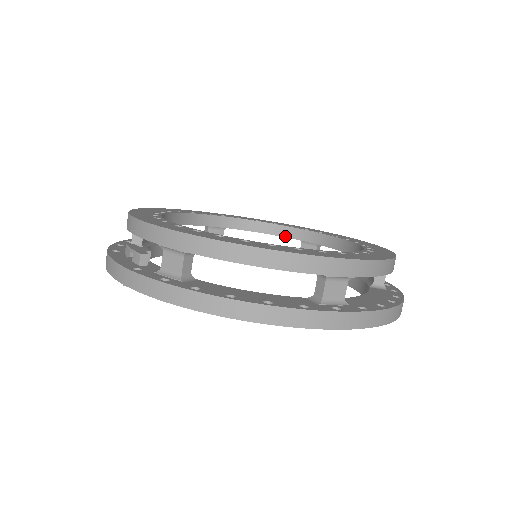
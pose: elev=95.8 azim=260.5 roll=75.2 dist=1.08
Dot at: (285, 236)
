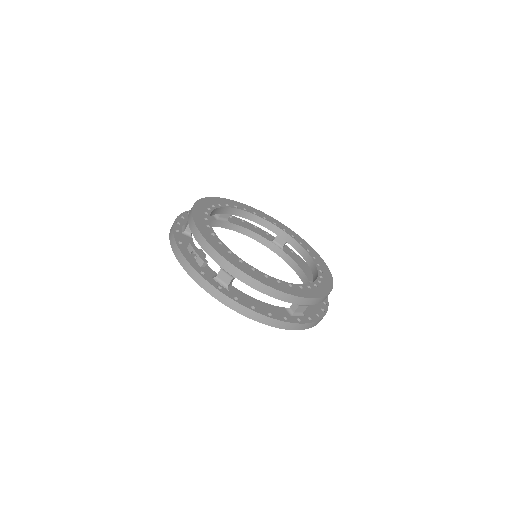
Dot at: (270, 229)
